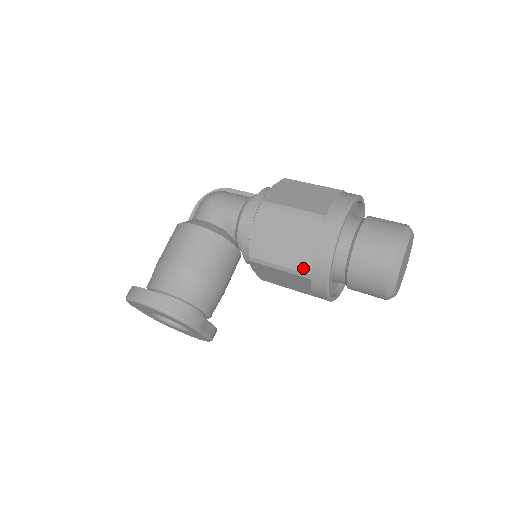
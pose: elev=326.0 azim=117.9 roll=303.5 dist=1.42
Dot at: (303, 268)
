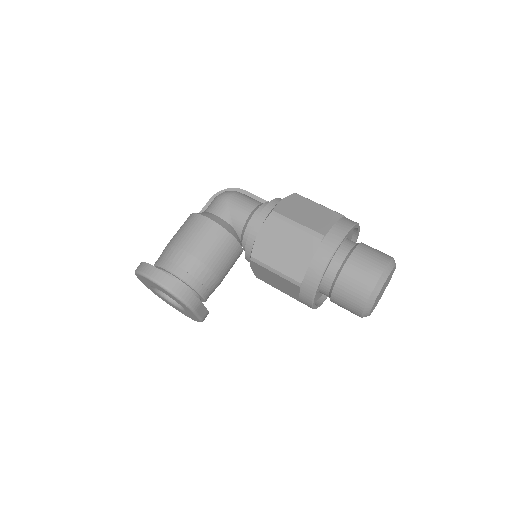
Dot at: (296, 277)
